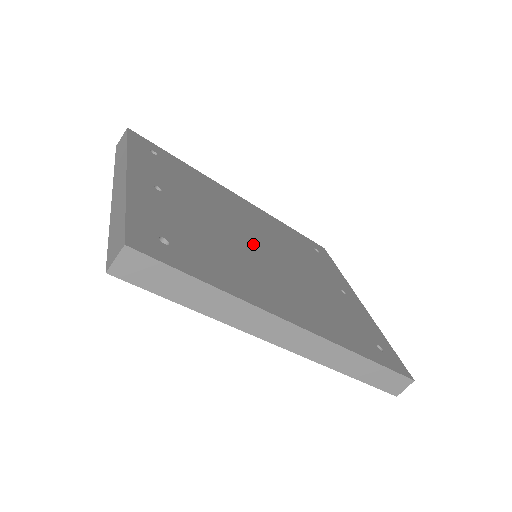
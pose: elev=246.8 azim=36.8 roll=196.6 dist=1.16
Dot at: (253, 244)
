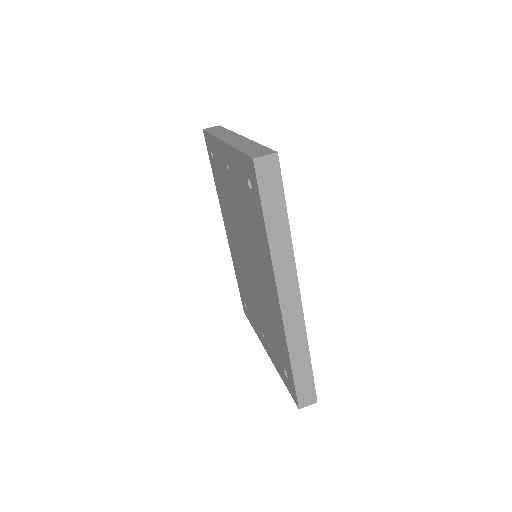
Dot at: occluded
